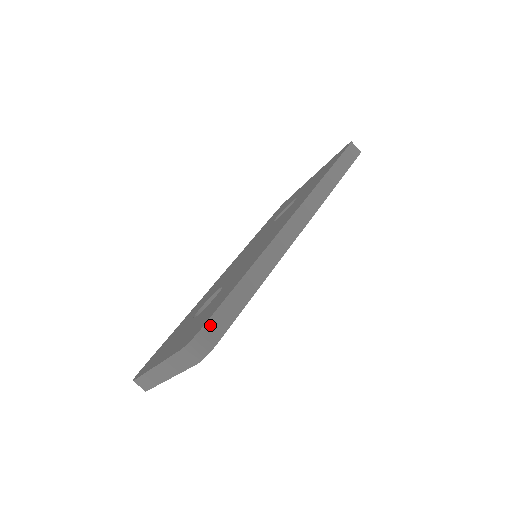
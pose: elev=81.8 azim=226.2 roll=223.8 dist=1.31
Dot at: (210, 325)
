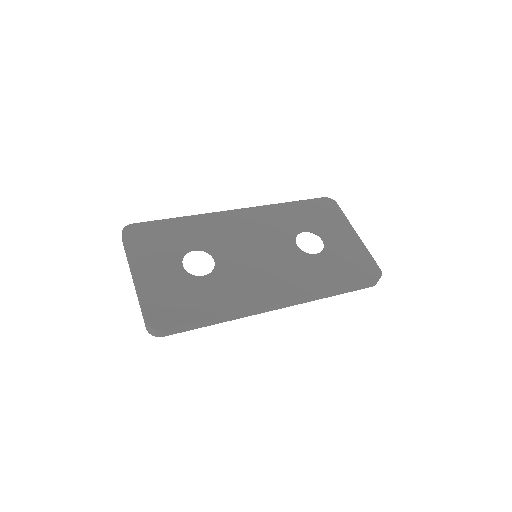
Dot at: (170, 330)
